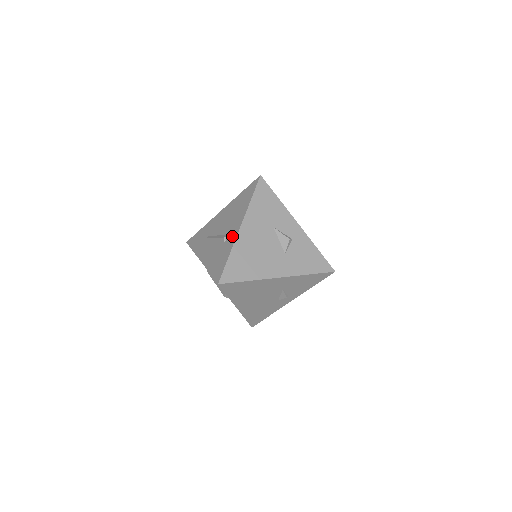
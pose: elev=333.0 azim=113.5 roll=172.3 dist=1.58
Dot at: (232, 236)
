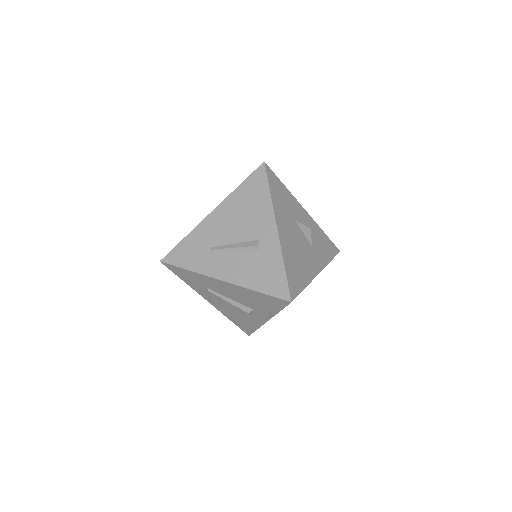
Dot at: (270, 241)
